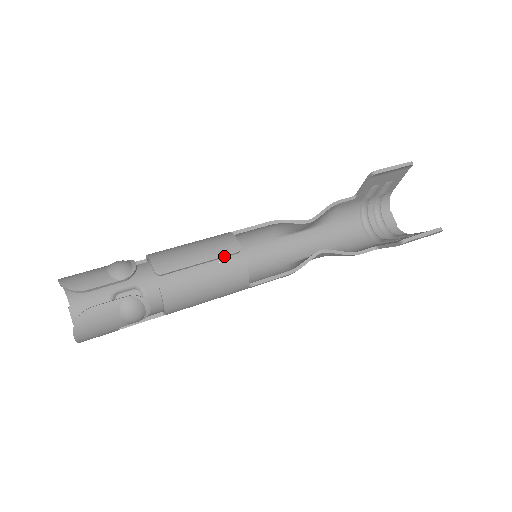
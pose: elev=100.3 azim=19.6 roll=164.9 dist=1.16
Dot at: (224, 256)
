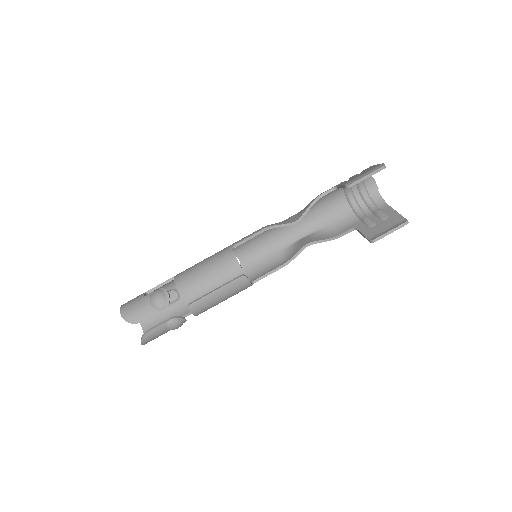
Dot at: occluded
